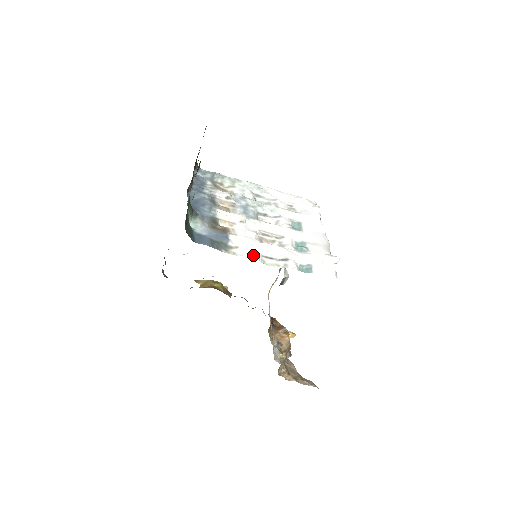
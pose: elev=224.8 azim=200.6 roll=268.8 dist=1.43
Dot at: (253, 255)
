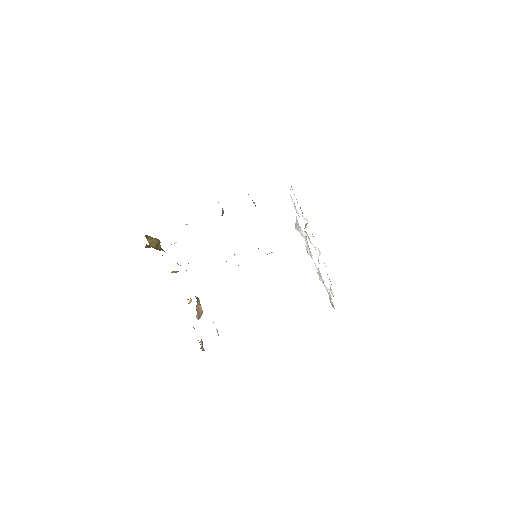
Dot at: occluded
